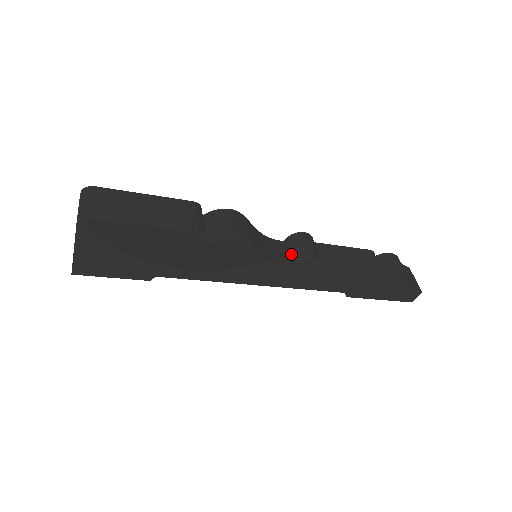
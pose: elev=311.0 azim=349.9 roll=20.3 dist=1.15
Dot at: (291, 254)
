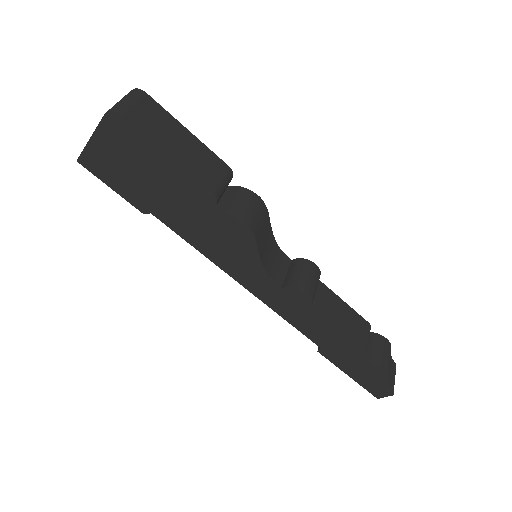
Dot at: (290, 275)
